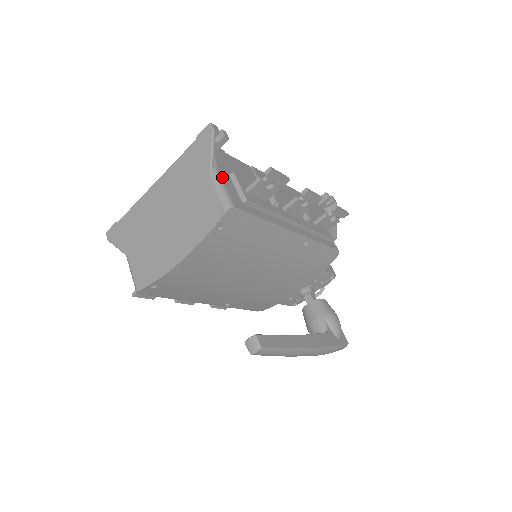
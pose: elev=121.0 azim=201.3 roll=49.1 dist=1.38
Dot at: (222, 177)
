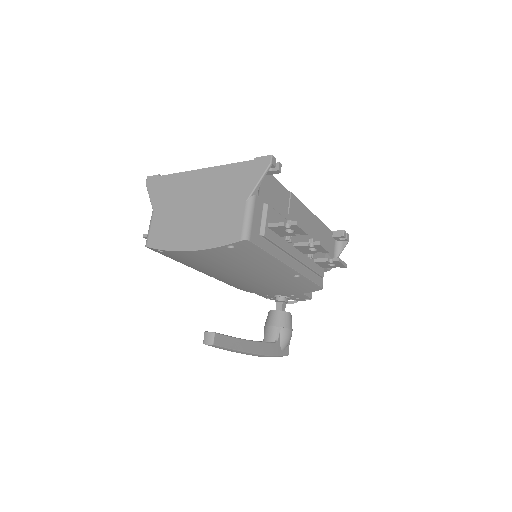
Dot at: (255, 207)
